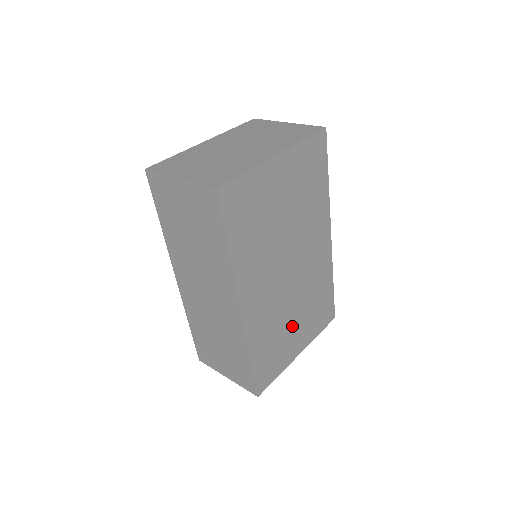
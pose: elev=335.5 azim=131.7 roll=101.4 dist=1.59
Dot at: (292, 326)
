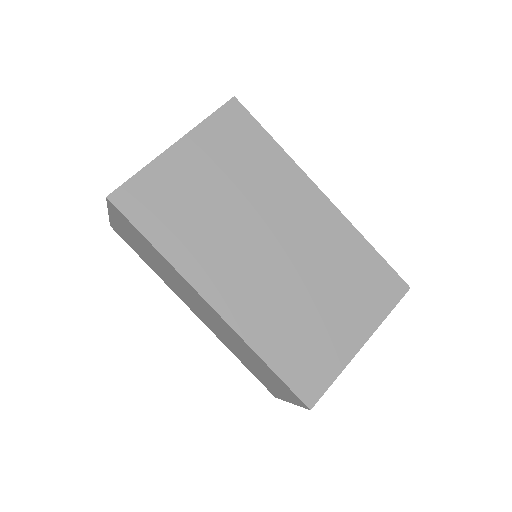
Dot at: (321, 312)
